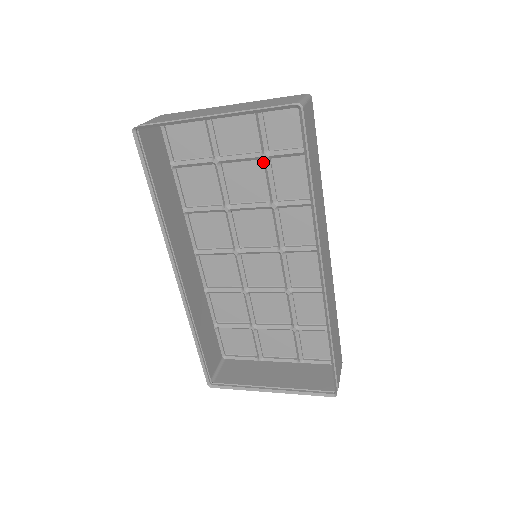
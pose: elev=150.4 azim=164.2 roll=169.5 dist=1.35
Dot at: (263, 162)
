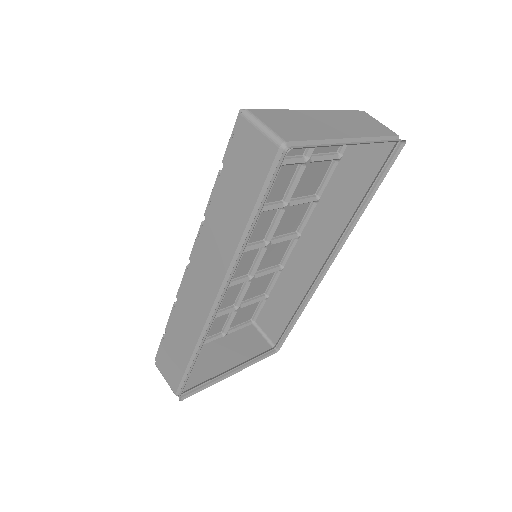
Dot at: (297, 165)
